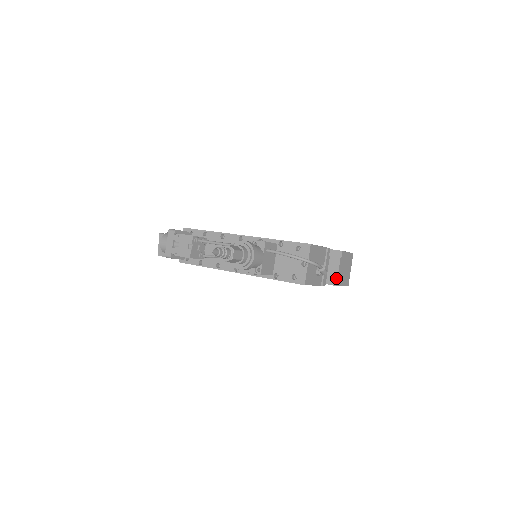
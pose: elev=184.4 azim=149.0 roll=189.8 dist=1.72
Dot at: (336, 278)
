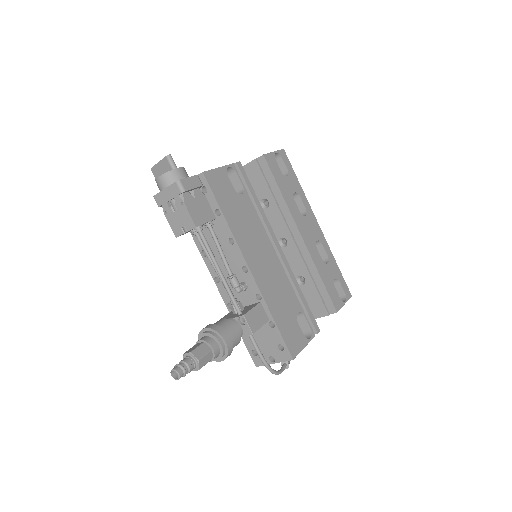
Dot at: occluded
